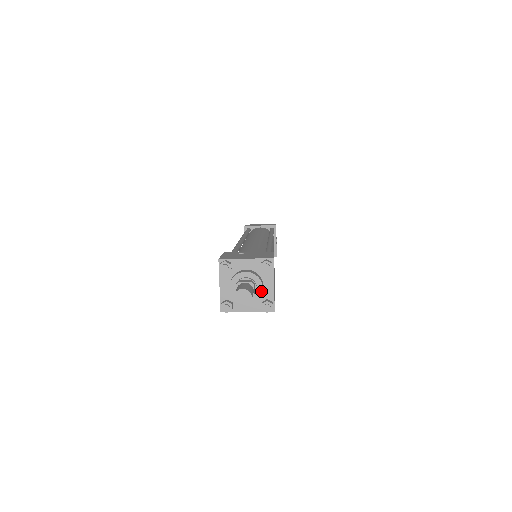
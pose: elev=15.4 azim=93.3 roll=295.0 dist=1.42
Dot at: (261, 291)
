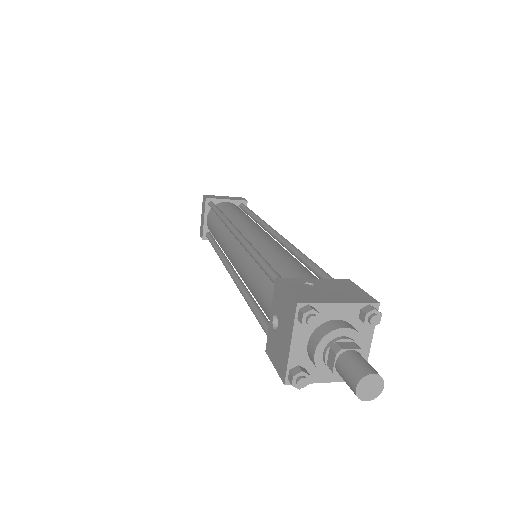
Dot at: occluded
